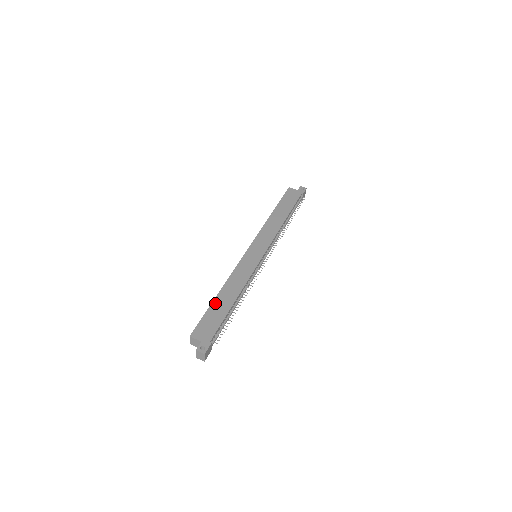
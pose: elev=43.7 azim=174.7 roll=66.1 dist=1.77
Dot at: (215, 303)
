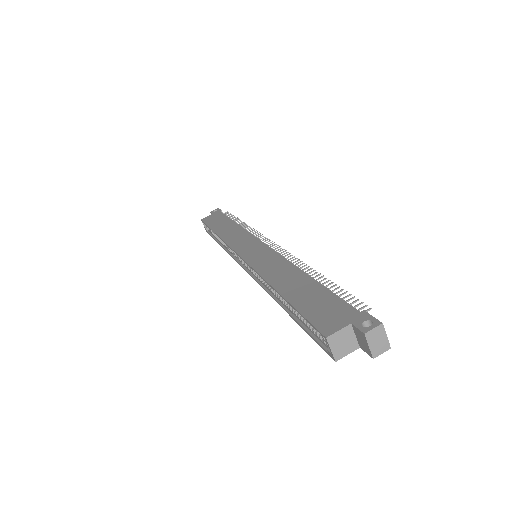
Dot at: (290, 296)
